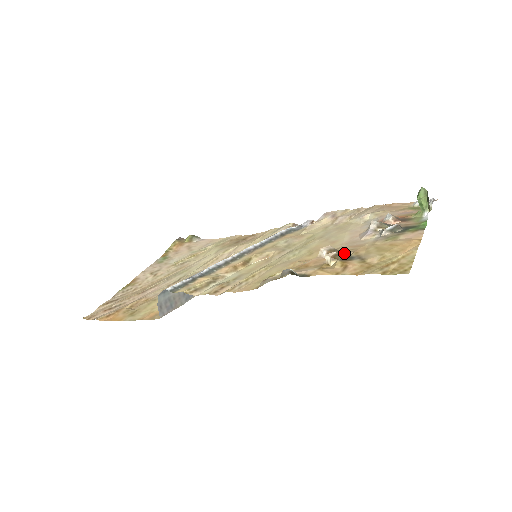
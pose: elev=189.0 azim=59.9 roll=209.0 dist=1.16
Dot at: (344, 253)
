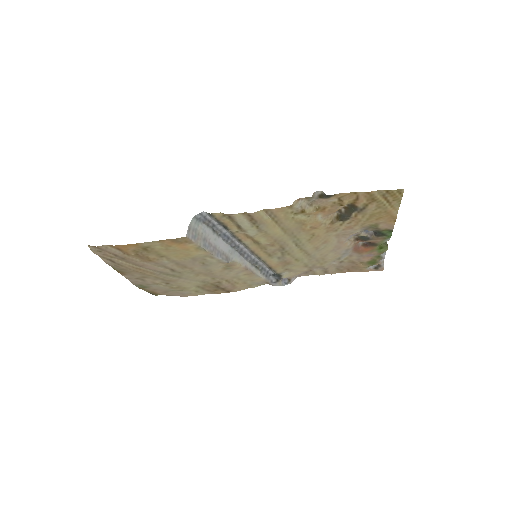
Dot at: (347, 215)
